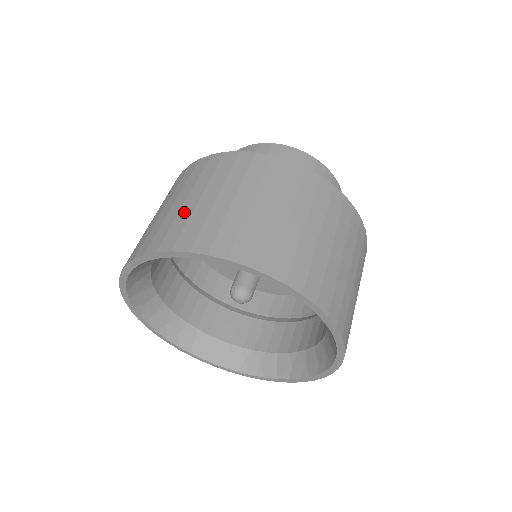
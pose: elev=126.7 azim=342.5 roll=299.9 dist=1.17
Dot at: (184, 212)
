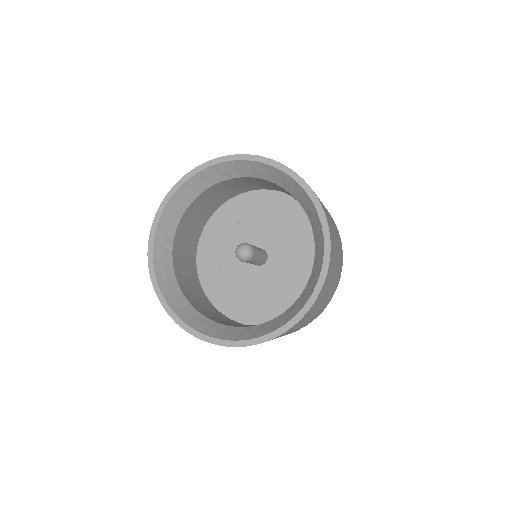
Dot at: occluded
